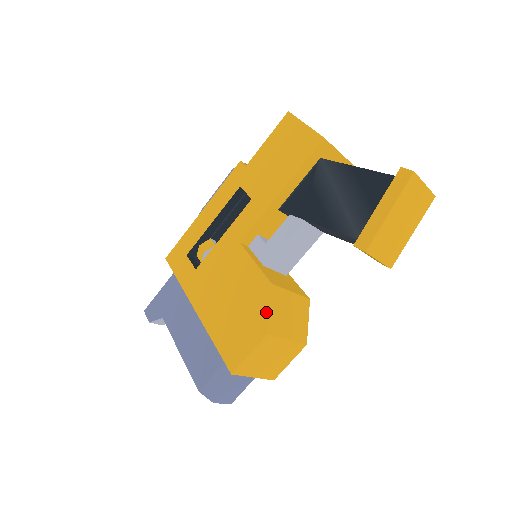
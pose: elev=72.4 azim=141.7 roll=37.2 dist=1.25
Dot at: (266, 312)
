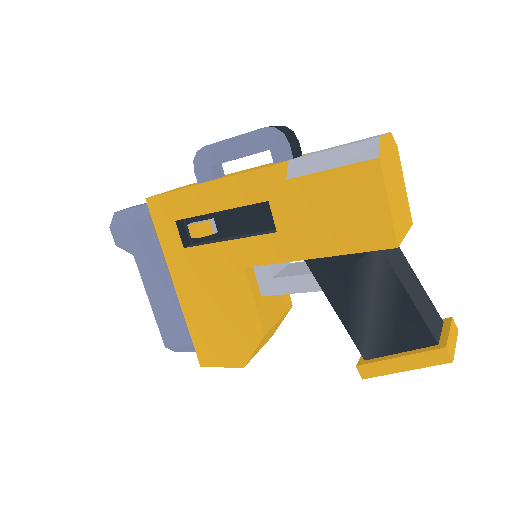
Dot at: (250, 352)
